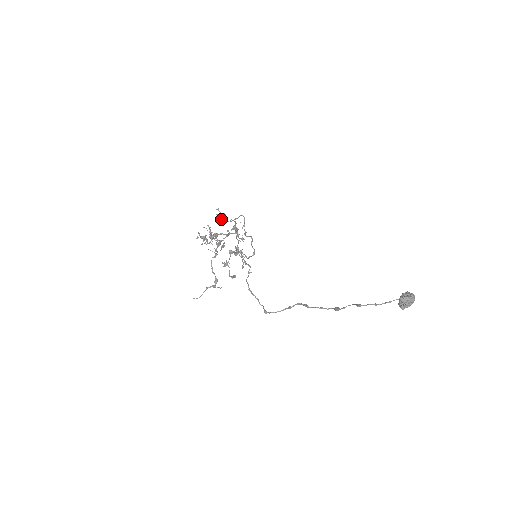
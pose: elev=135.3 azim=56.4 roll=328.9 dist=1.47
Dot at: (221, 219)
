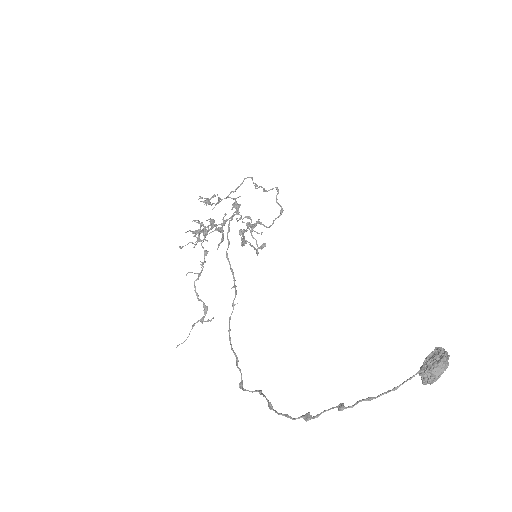
Dot at: (211, 204)
